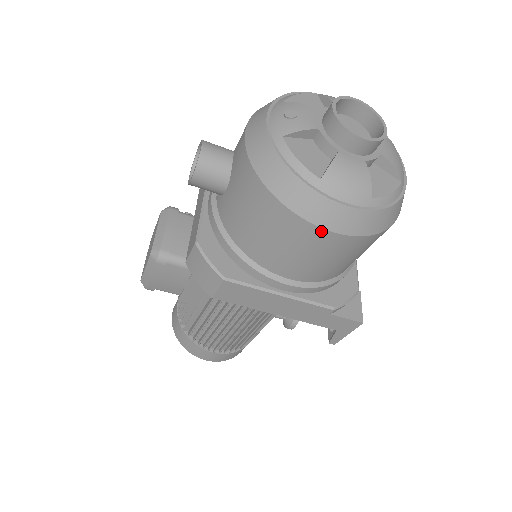
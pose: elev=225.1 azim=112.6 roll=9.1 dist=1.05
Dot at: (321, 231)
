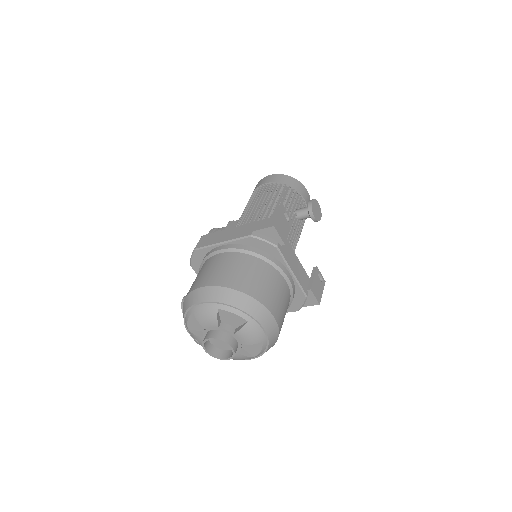
Dot at: occluded
